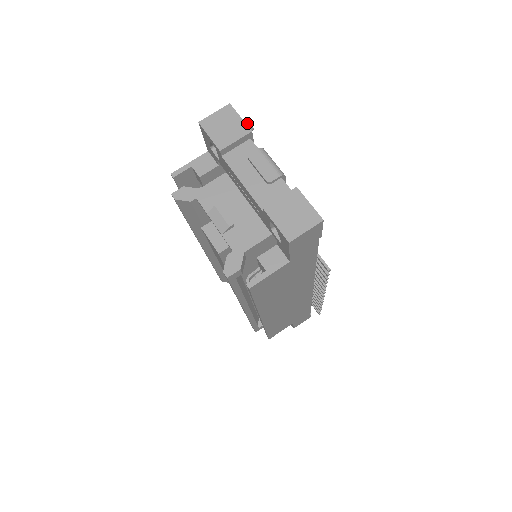
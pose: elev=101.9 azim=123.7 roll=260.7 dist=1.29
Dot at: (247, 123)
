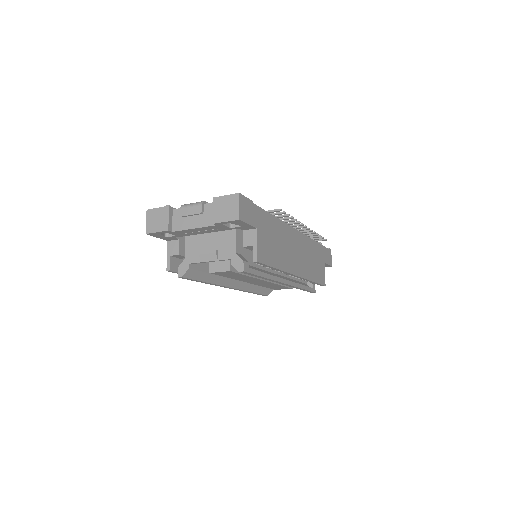
Dot at: occluded
